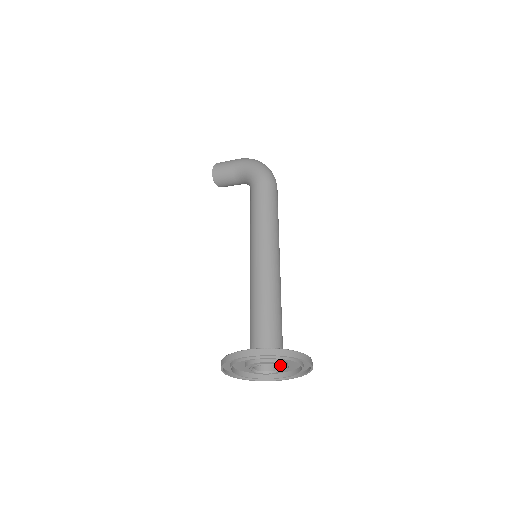
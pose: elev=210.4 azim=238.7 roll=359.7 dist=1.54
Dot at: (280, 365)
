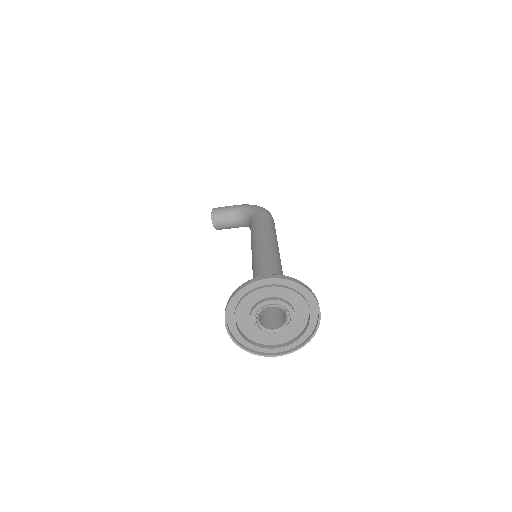
Dot at: (289, 313)
